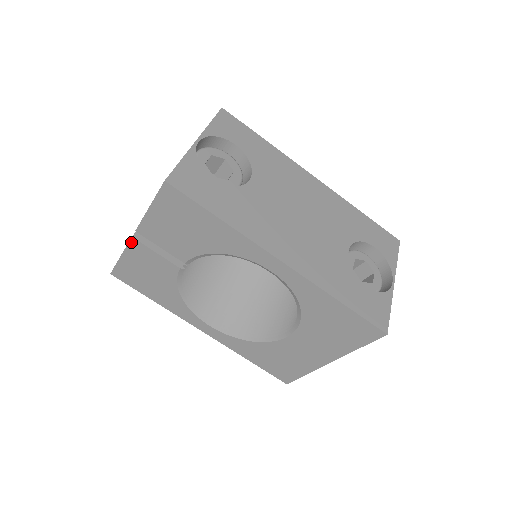
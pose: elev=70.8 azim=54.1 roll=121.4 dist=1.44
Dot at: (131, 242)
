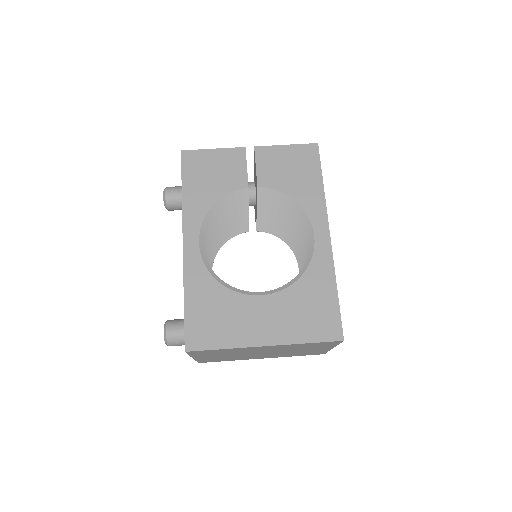
Dot at: (239, 149)
